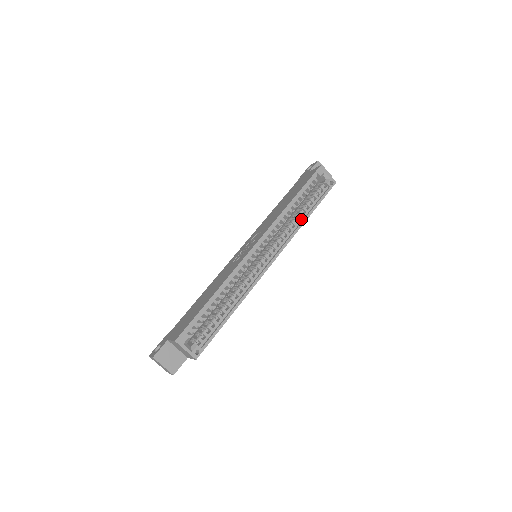
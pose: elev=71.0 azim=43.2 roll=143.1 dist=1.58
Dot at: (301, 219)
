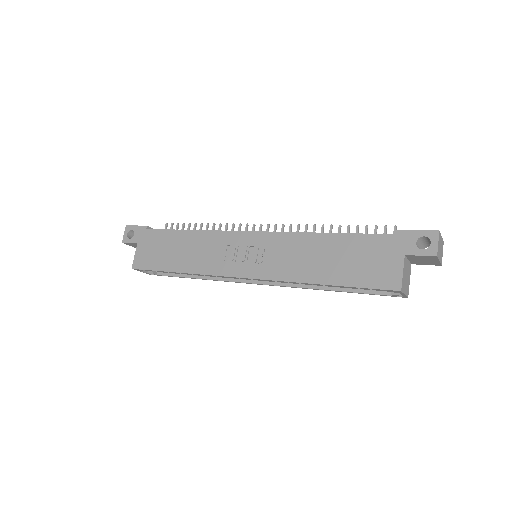
Dot at: (322, 285)
